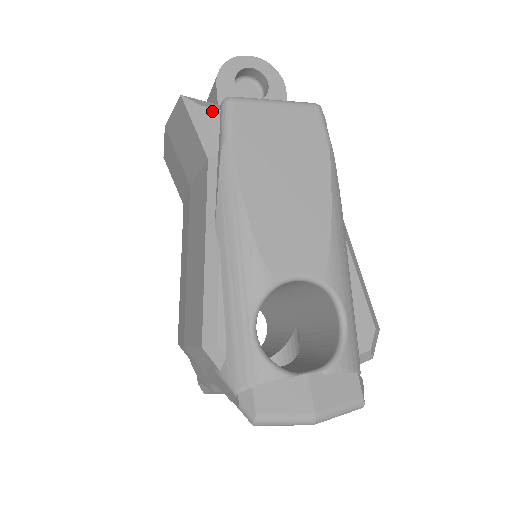
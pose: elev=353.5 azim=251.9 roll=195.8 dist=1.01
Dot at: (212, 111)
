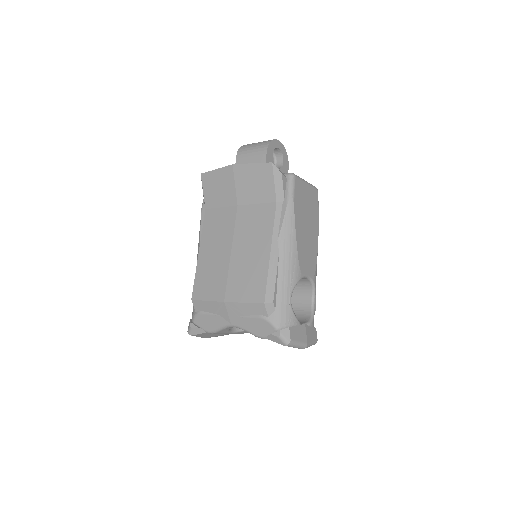
Dot at: (285, 178)
